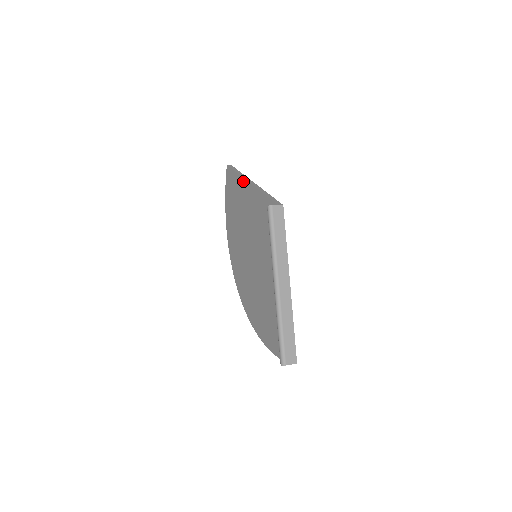
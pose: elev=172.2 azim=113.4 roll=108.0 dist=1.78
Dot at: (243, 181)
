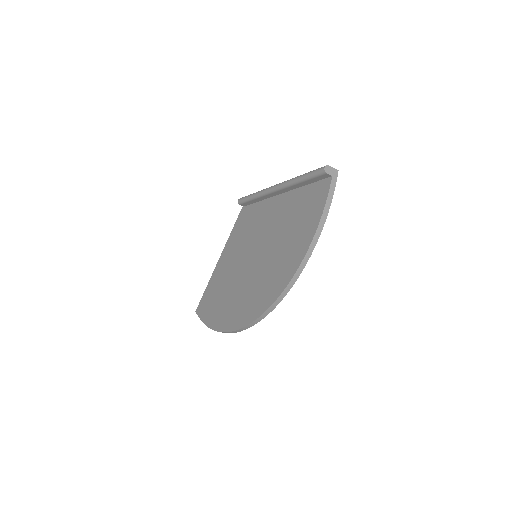
Dot at: (214, 271)
